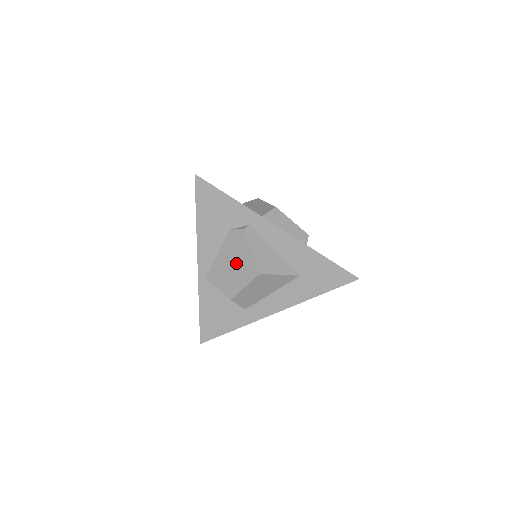
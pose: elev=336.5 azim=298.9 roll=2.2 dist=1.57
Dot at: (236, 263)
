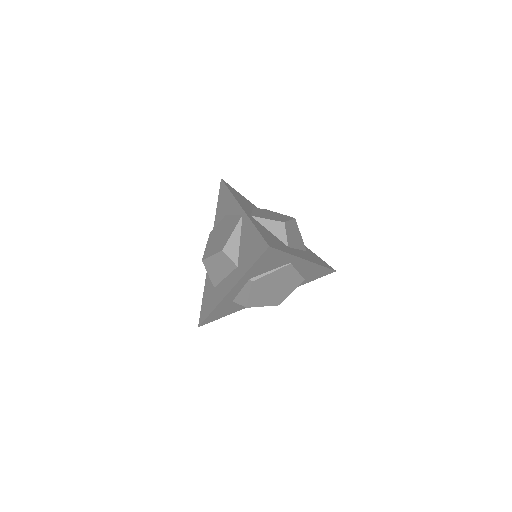
Dot at: (272, 214)
